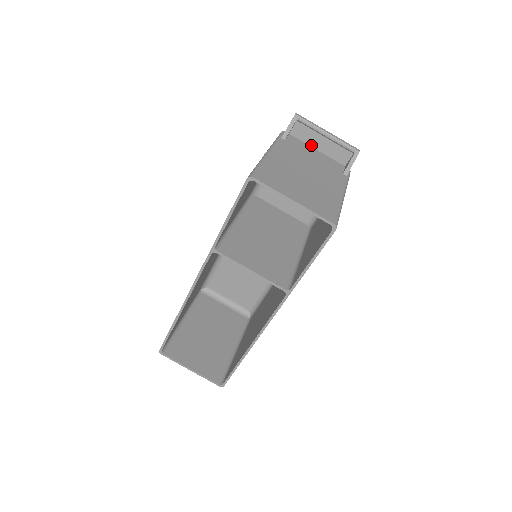
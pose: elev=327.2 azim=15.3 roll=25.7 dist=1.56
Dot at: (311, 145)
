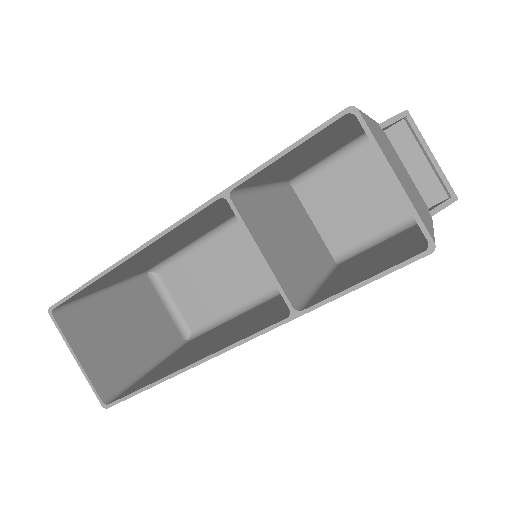
Dot at: (403, 159)
